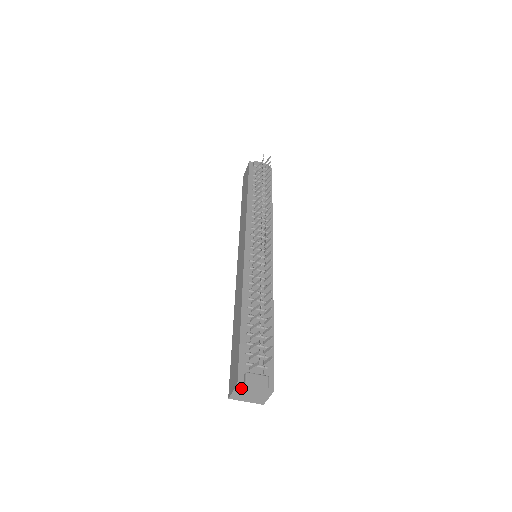
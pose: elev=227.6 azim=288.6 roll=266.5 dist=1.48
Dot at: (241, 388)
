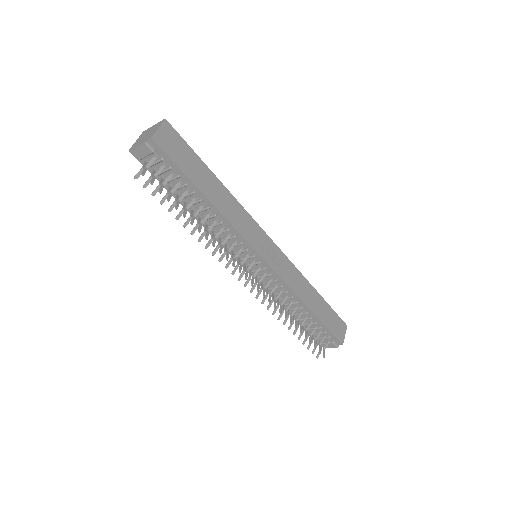
Dot at: occluded
